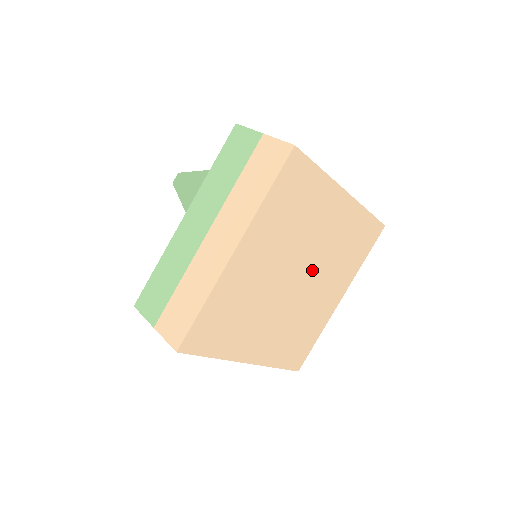
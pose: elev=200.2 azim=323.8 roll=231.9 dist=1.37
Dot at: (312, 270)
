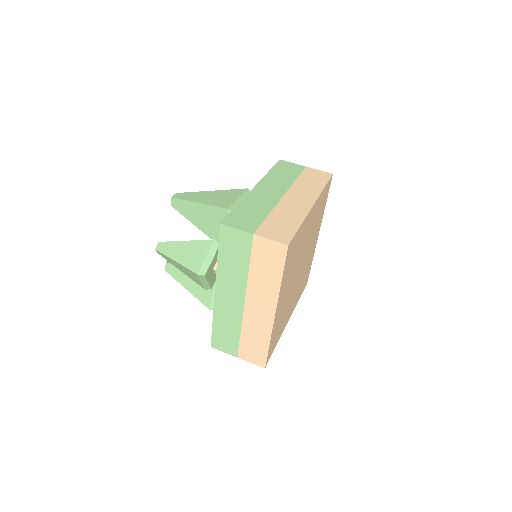
Dot at: (301, 271)
